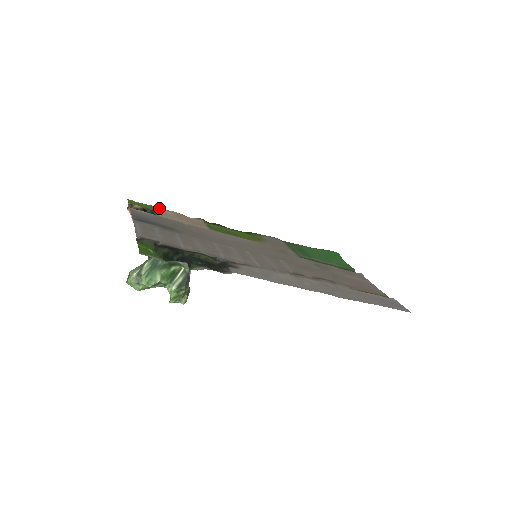
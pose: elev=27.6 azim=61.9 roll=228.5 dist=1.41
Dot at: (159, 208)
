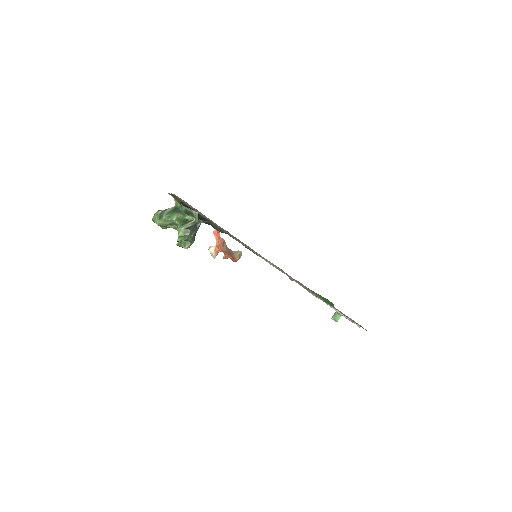
Dot at: occluded
